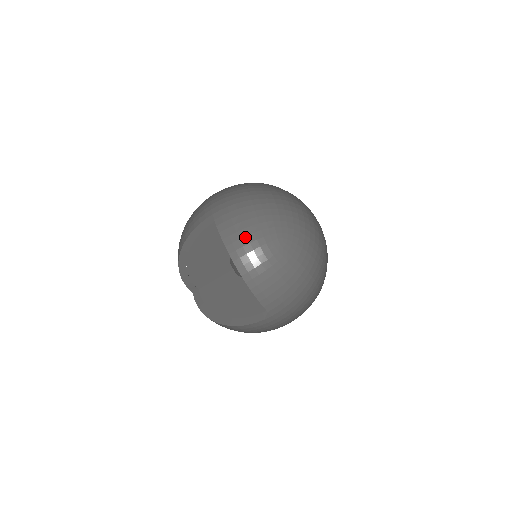
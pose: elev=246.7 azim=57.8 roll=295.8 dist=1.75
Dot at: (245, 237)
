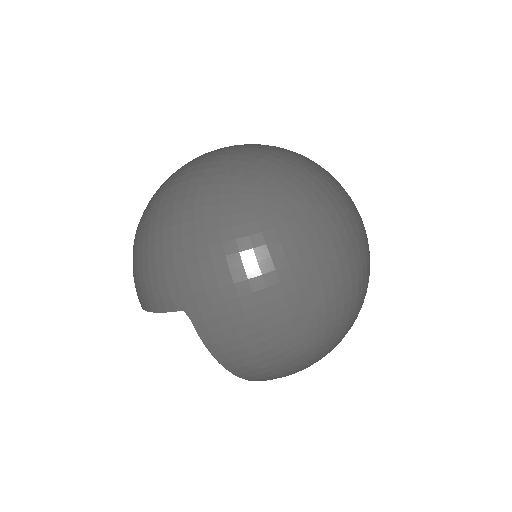
Dot at: (249, 357)
